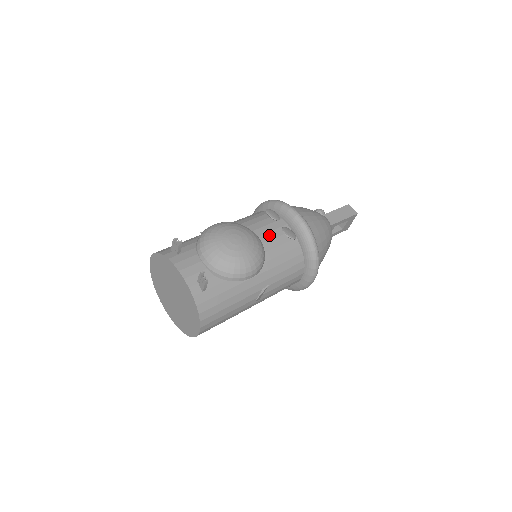
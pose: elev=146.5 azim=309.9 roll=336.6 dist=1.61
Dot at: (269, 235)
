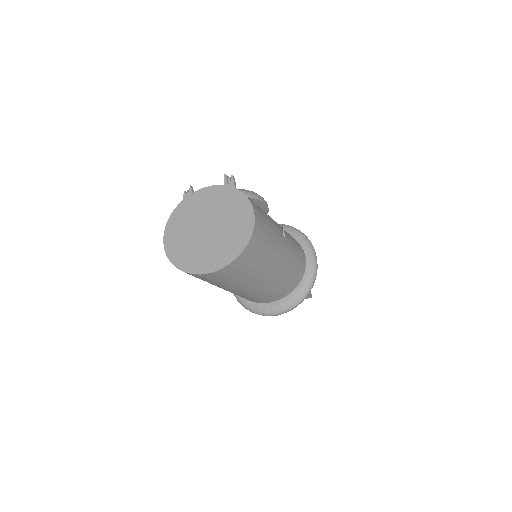
Dot at: occluded
